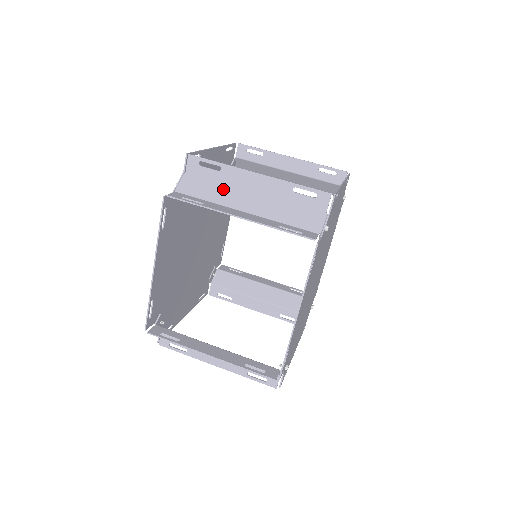
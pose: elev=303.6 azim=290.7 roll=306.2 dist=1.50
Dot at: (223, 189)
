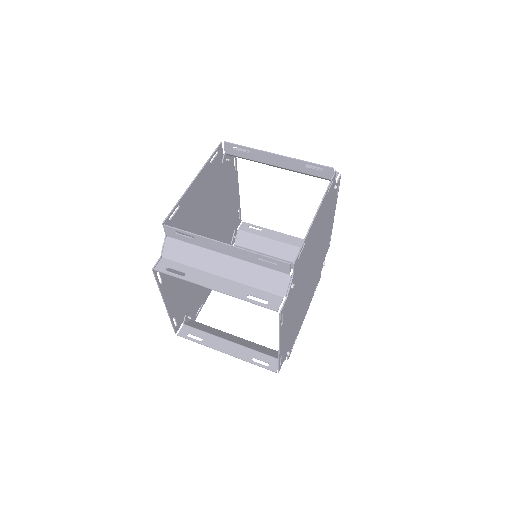
Dot at: (200, 253)
